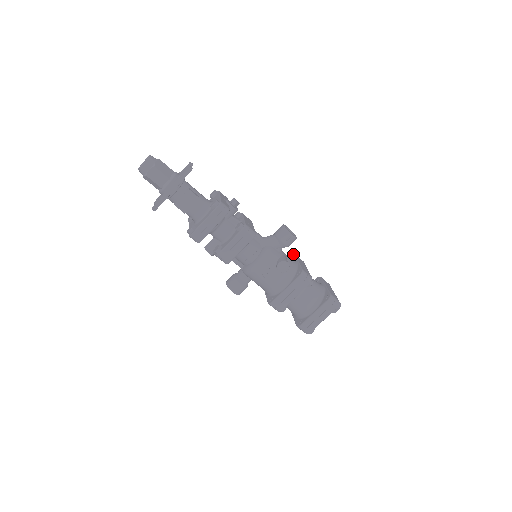
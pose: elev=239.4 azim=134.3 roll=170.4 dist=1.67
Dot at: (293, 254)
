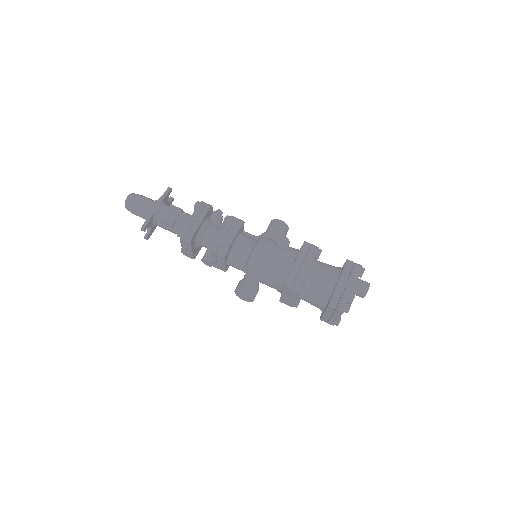
Dot at: occluded
